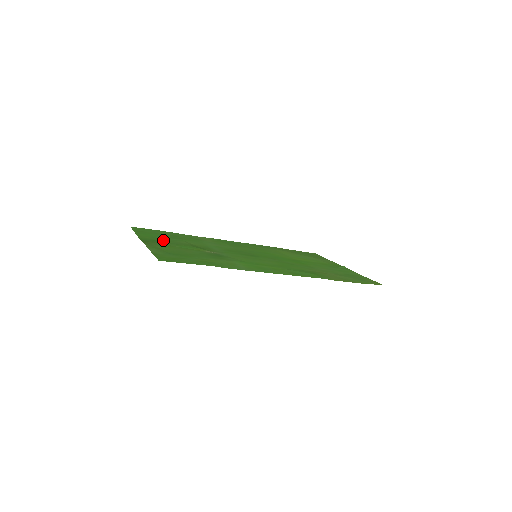
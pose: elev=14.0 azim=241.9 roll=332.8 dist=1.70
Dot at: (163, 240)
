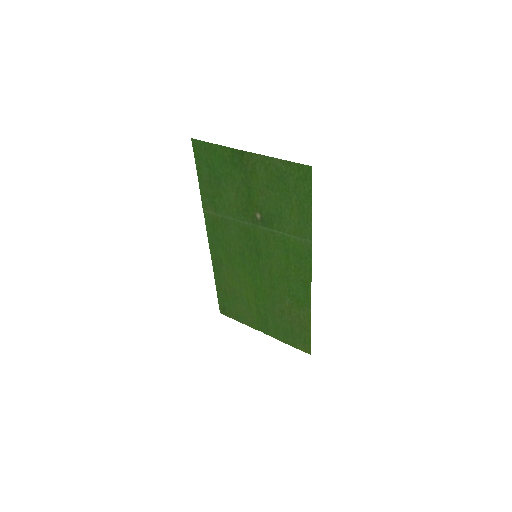
Dot at: (231, 171)
